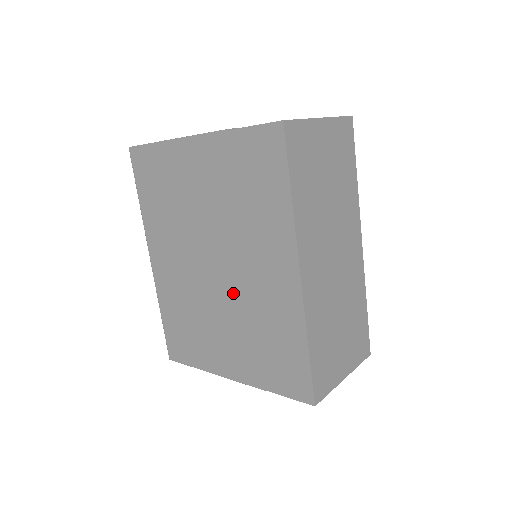
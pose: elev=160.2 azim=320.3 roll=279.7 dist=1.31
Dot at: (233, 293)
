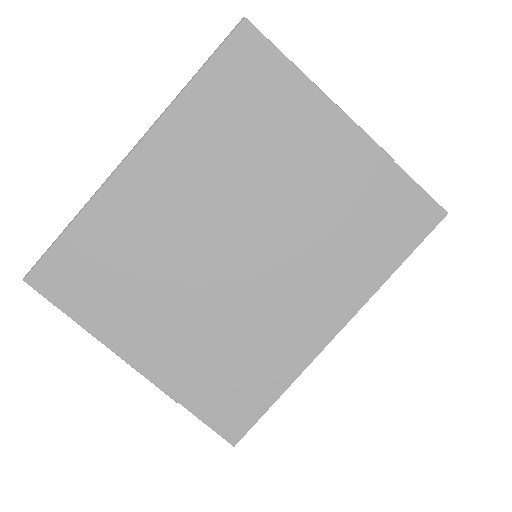
Dot at: (238, 290)
